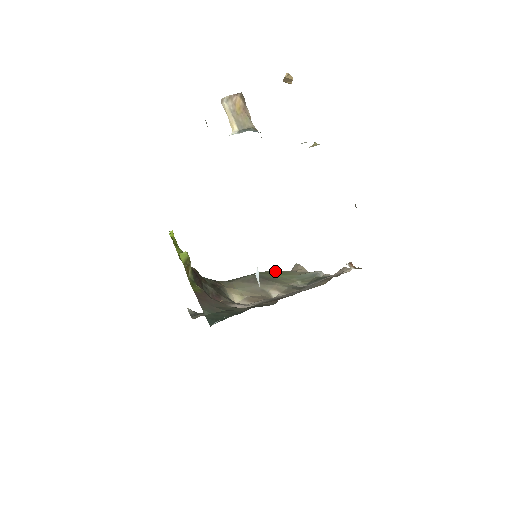
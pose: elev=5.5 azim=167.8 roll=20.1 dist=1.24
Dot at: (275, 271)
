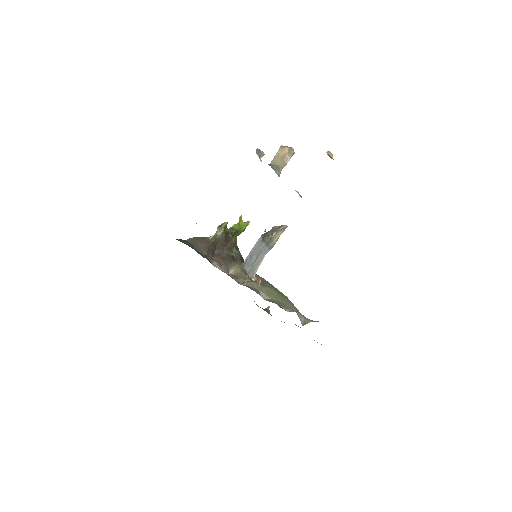
Dot at: (285, 296)
